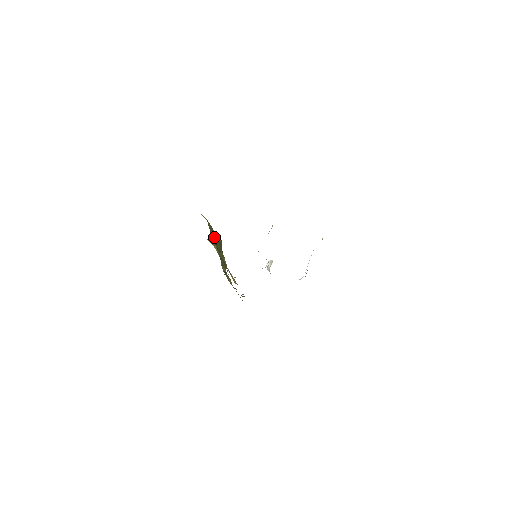
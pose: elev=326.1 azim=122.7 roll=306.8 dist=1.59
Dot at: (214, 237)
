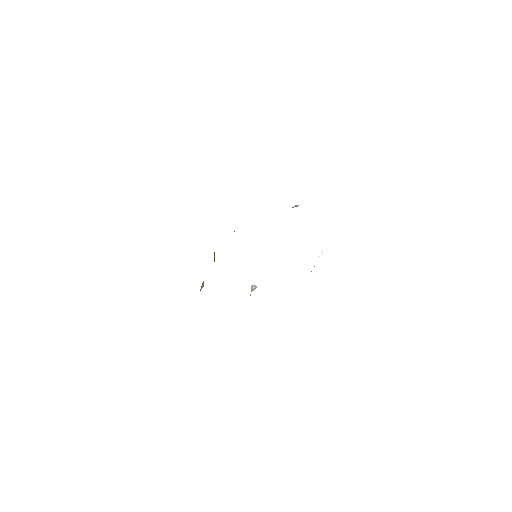
Dot at: occluded
